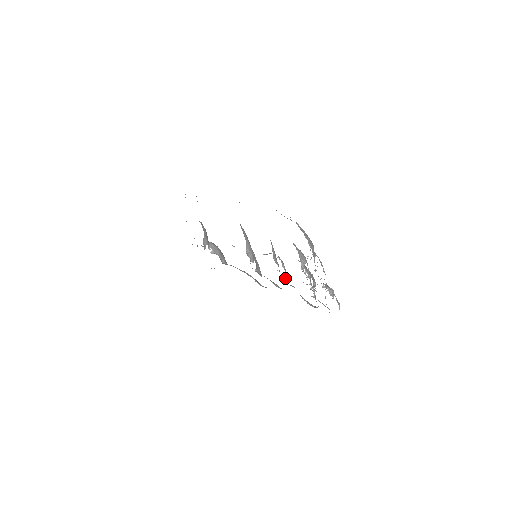
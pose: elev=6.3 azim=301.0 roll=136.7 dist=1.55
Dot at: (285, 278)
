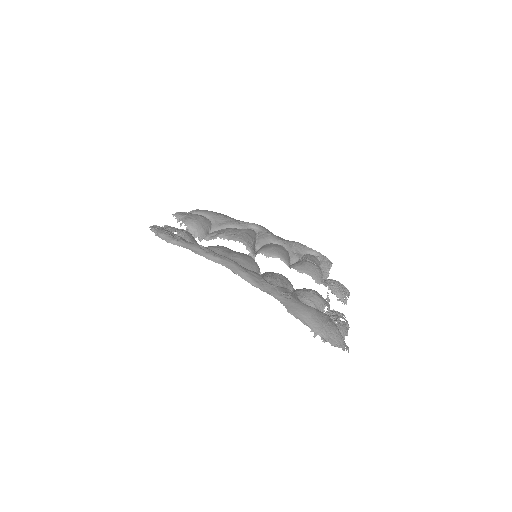
Dot at: occluded
